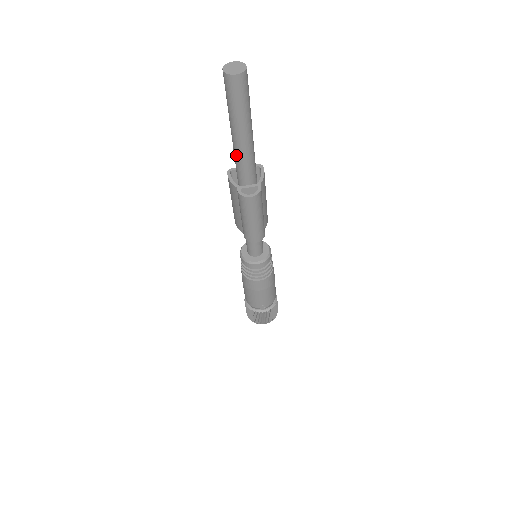
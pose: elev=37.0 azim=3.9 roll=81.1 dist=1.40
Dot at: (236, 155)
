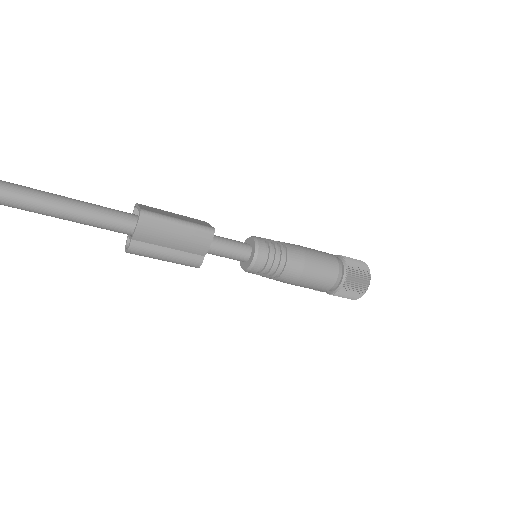
Dot at: occluded
